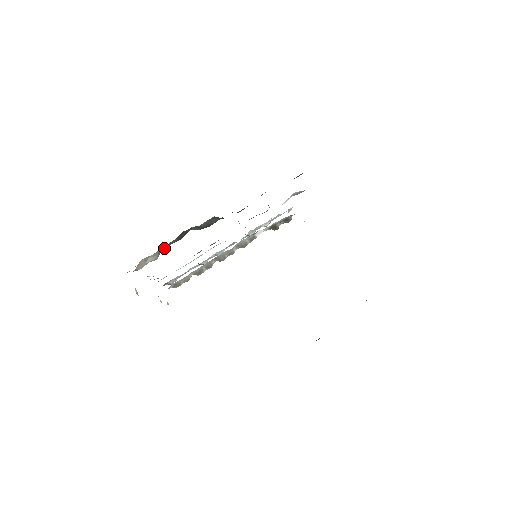
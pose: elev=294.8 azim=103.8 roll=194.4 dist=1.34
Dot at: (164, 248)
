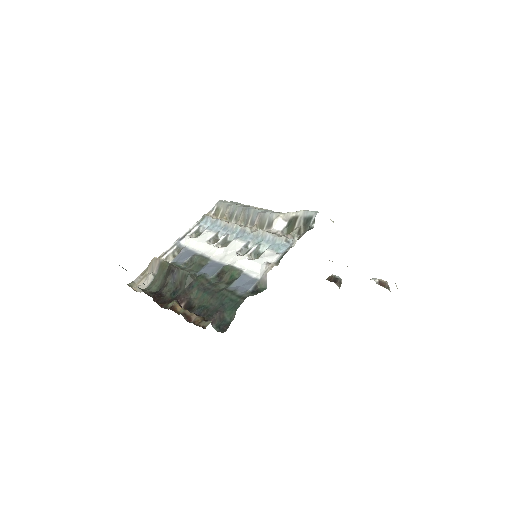
Dot at: (157, 275)
